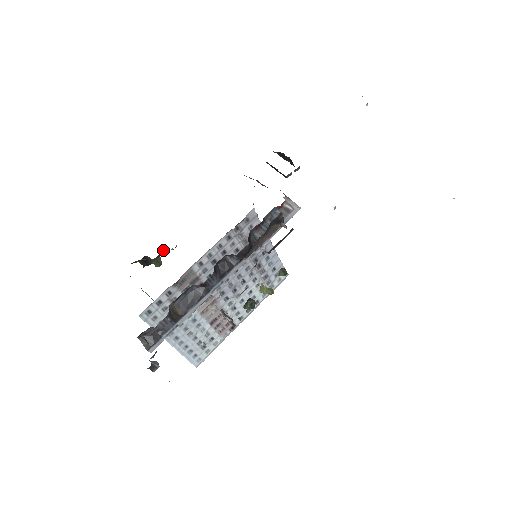
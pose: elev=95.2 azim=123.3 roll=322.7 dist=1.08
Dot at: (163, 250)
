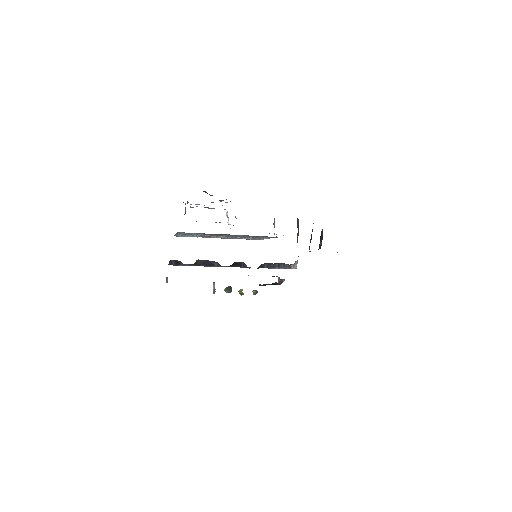
Dot at: occluded
